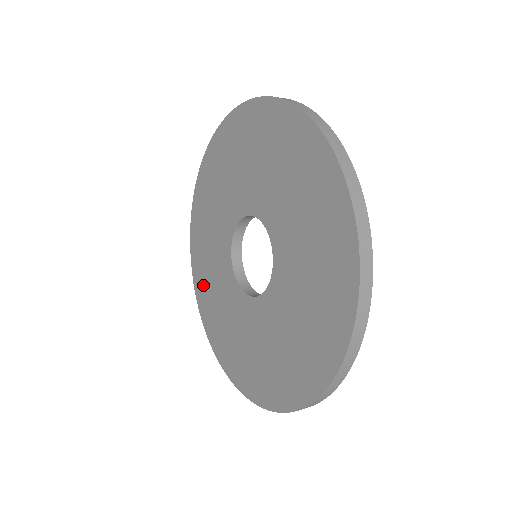
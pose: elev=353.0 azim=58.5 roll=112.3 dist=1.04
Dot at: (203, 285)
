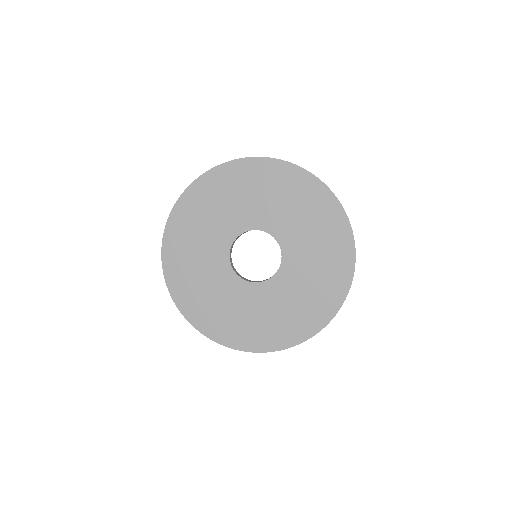
Dot at: (181, 271)
